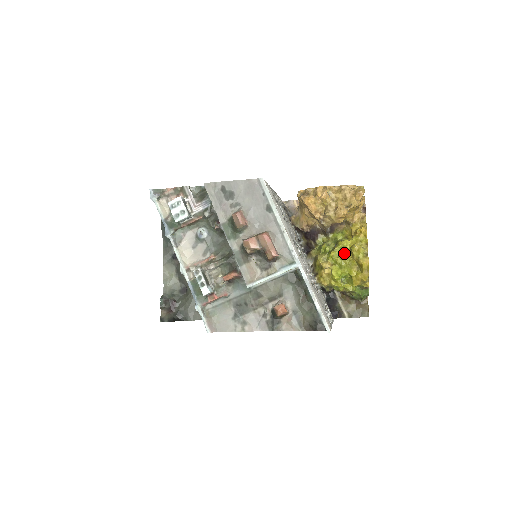
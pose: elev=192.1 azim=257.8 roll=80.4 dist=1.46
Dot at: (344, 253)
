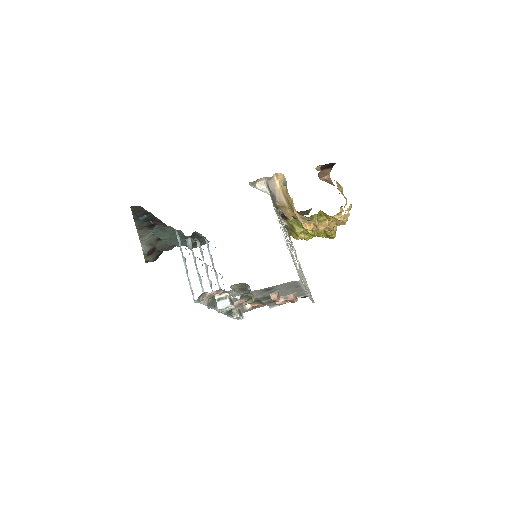
Dot at: occluded
